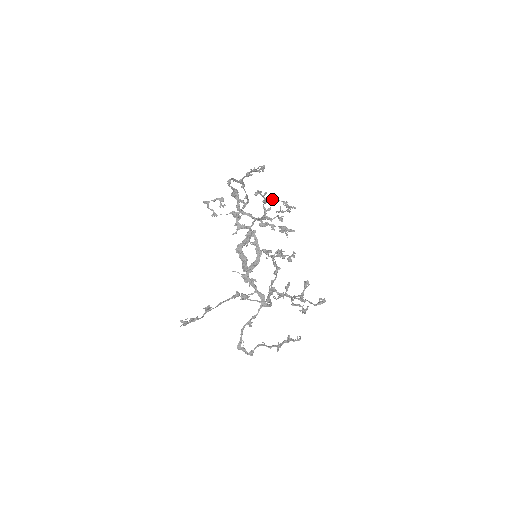
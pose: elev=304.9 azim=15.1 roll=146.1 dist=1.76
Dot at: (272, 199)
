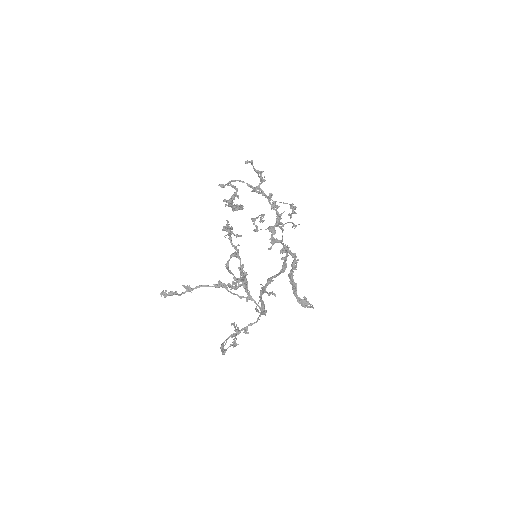
Dot at: (280, 202)
